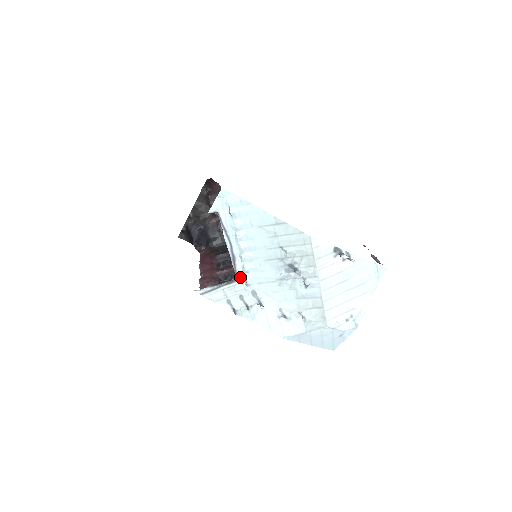
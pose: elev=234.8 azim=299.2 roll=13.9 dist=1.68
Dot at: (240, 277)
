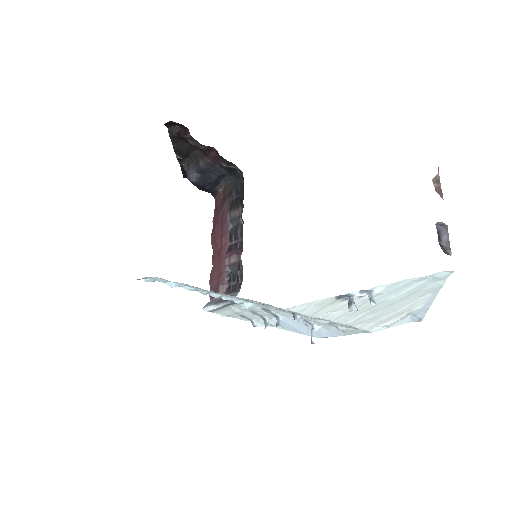
Dot at: occluded
